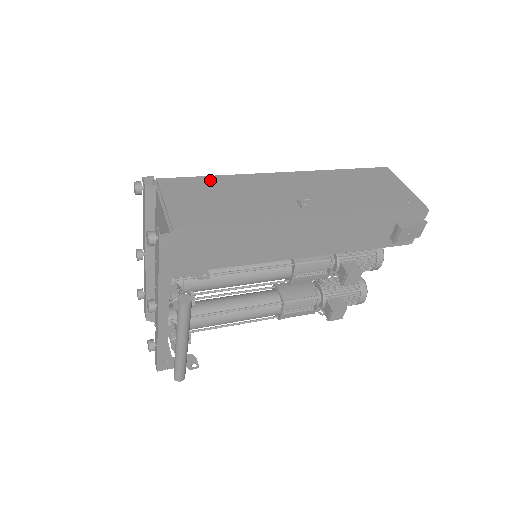
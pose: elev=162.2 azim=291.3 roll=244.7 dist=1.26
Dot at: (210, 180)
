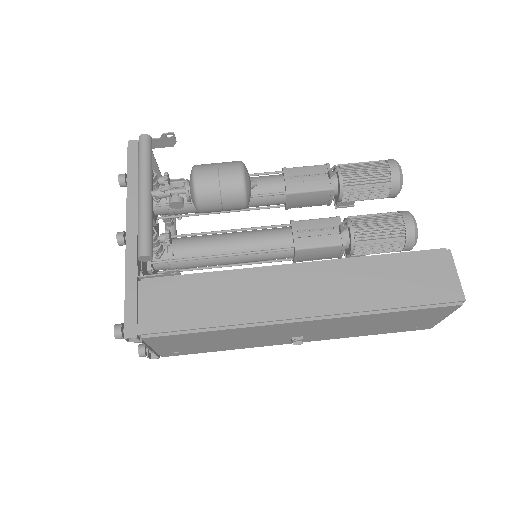
Dot at: (204, 335)
